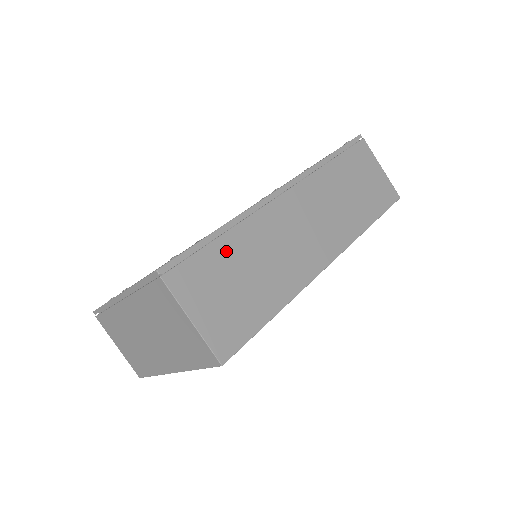
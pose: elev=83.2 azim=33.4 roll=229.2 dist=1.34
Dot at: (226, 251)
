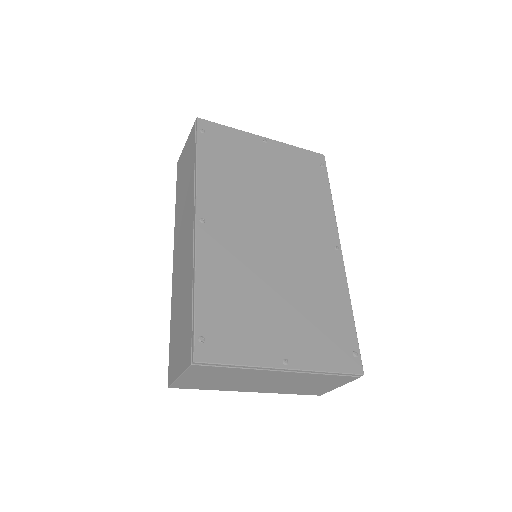
Dot at: occluded
